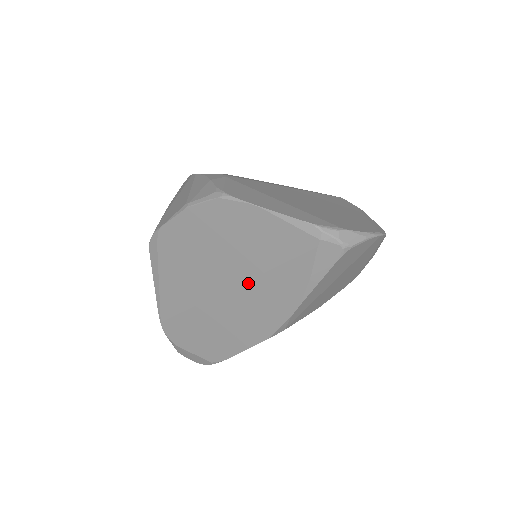
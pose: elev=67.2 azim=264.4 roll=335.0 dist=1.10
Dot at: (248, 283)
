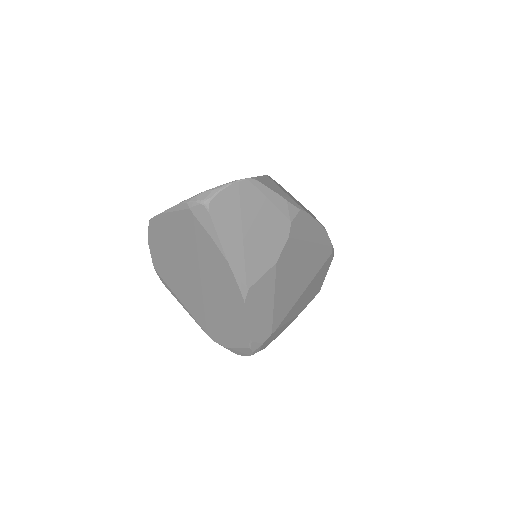
Dot at: (201, 268)
